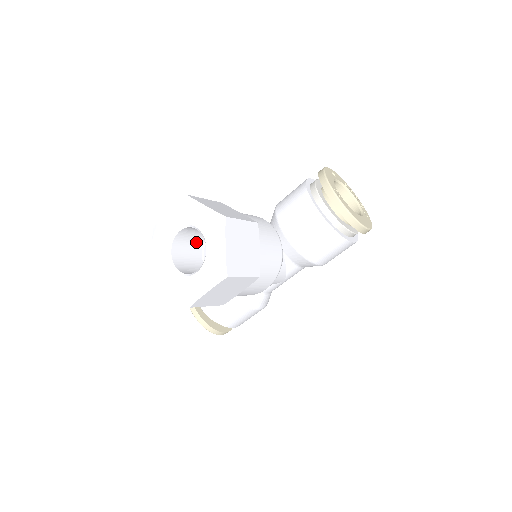
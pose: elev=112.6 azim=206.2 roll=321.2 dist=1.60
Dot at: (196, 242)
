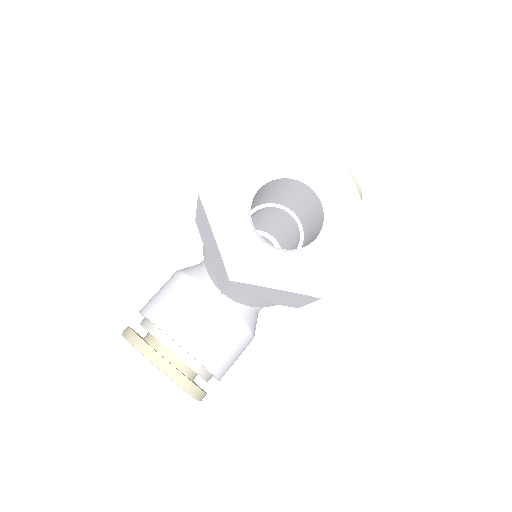
Dot at: occluded
